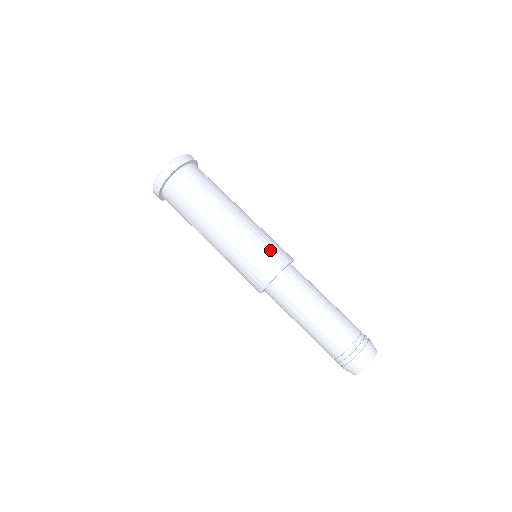
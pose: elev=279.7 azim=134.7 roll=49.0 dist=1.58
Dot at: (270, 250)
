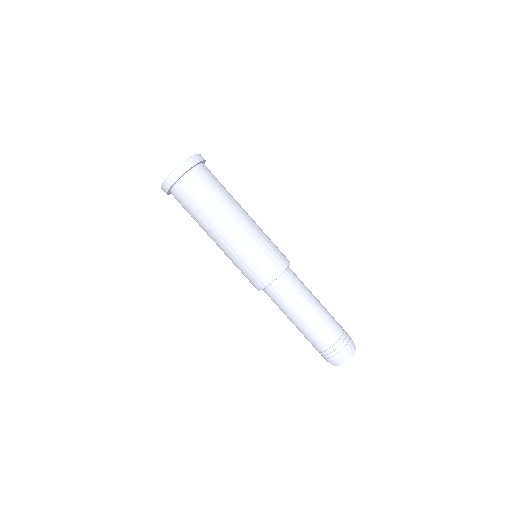
Dot at: (276, 249)
